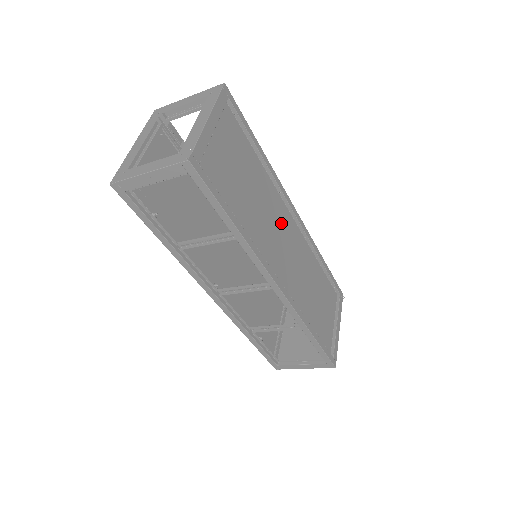
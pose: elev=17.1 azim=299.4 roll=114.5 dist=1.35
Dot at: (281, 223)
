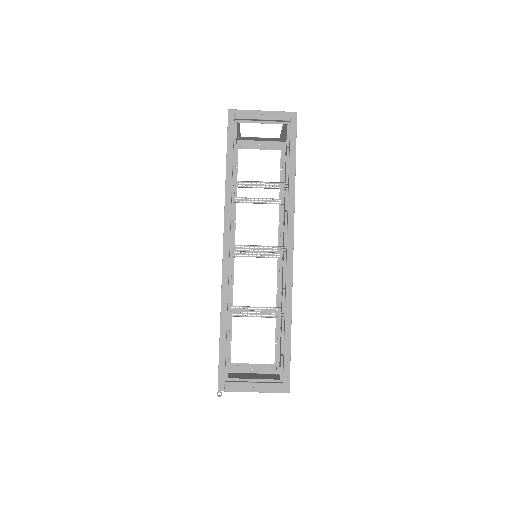
Dot at: occluded
